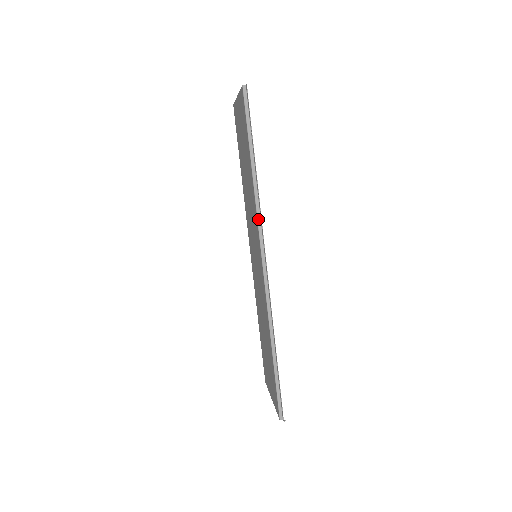
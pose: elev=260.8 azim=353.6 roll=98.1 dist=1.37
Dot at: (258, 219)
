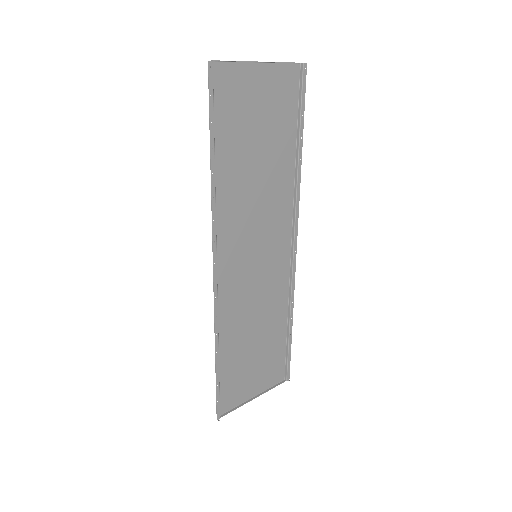
Dot at: (214, 222)
